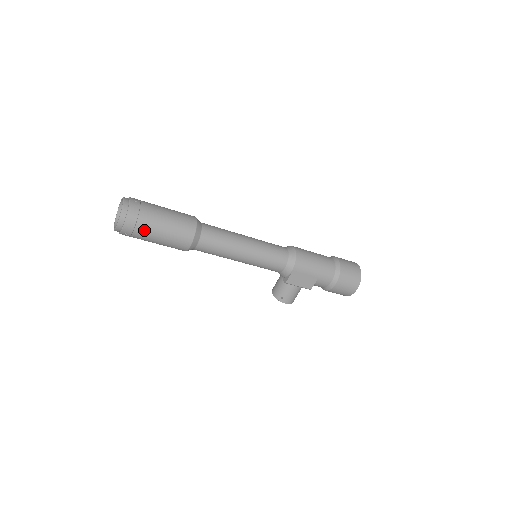
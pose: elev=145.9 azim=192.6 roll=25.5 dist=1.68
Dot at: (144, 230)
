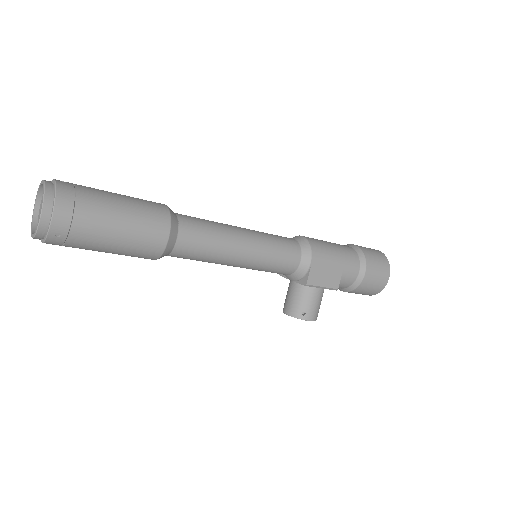
Dot at: (89, 221)
